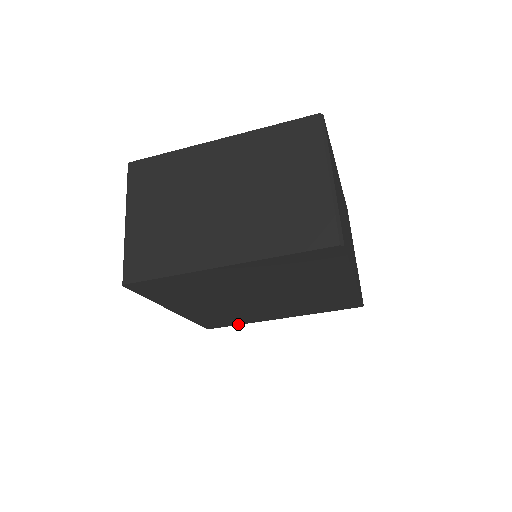
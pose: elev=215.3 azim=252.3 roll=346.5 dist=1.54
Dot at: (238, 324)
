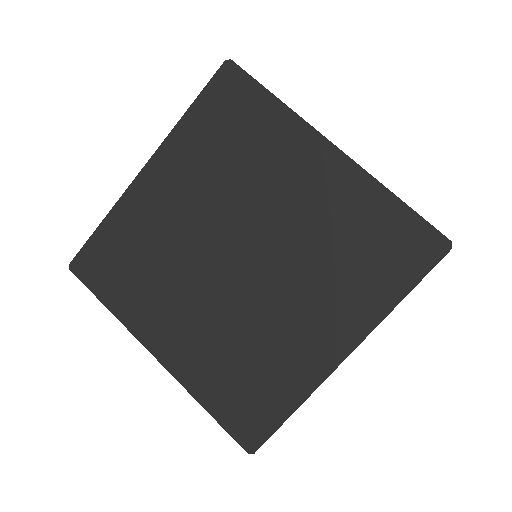
Dot at: (288, 413)
